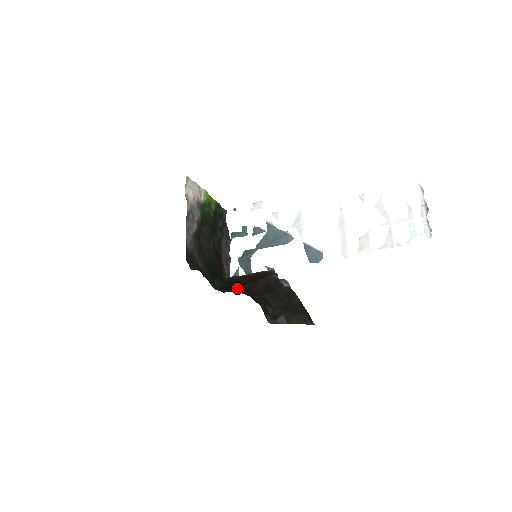
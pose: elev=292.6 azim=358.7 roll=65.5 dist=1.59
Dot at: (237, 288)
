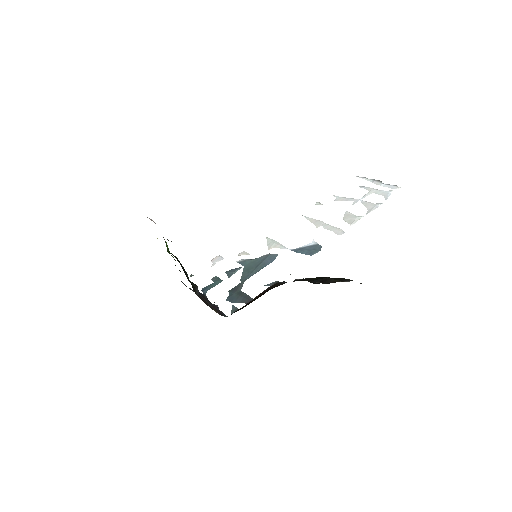
Dot at: occluded
